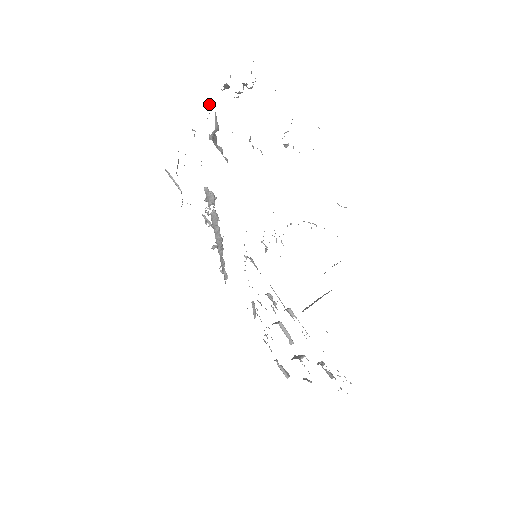
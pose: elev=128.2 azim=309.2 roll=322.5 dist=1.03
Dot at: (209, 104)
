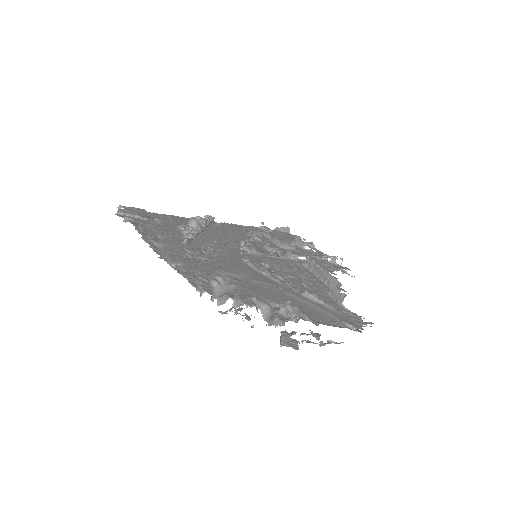
Dot at: (200, 294)
